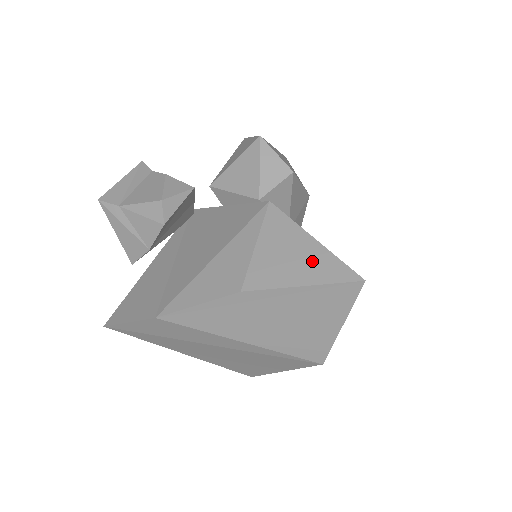
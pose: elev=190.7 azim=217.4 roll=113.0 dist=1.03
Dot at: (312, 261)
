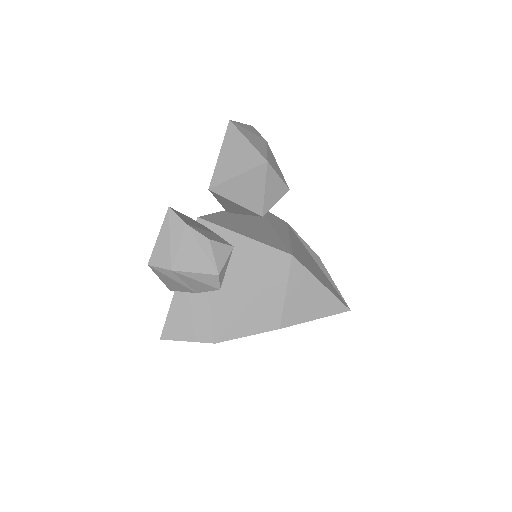
Dot at: (322, 302)
